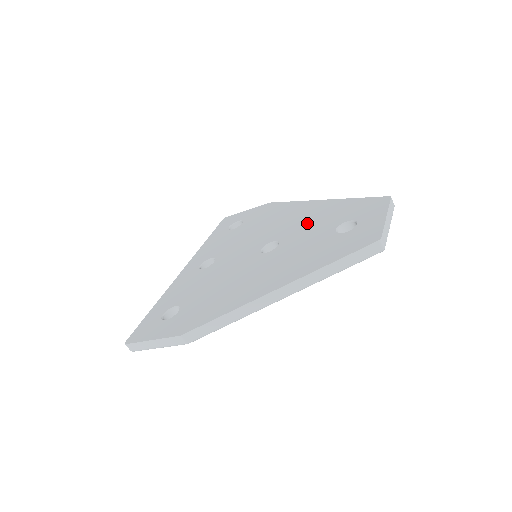
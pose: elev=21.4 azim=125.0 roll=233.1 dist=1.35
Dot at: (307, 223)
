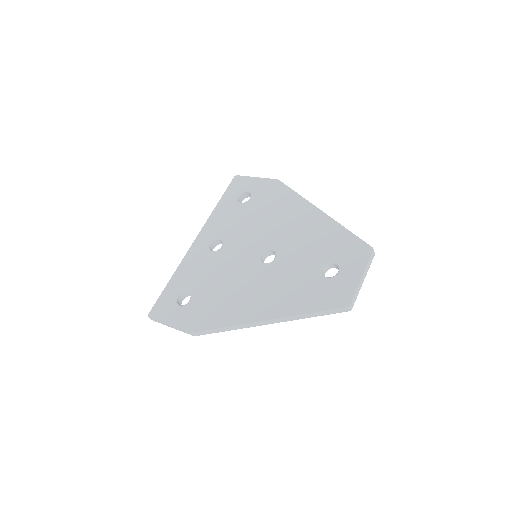
Dot at: (302, 241)
